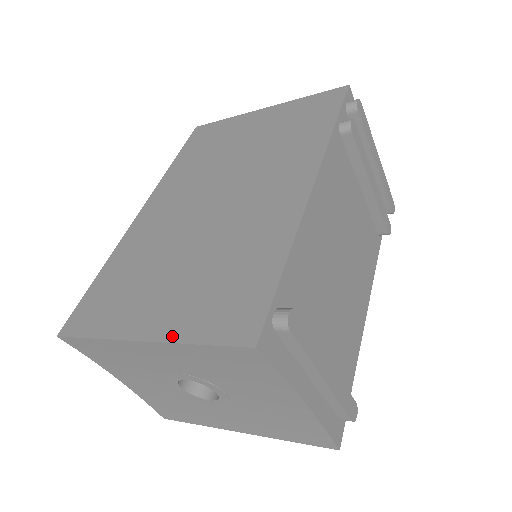
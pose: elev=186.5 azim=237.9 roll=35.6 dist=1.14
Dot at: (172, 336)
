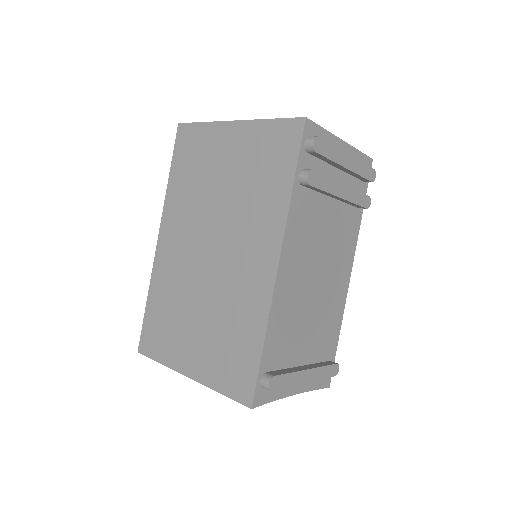
Dot at: (205, 381)
